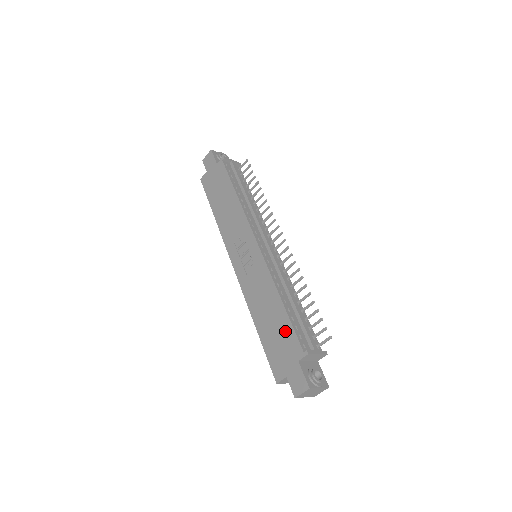
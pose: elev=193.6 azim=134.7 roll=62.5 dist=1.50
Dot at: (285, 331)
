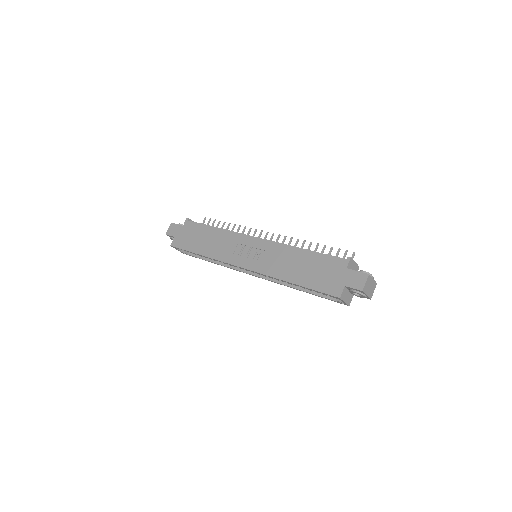
Dot at: (321, 262)
